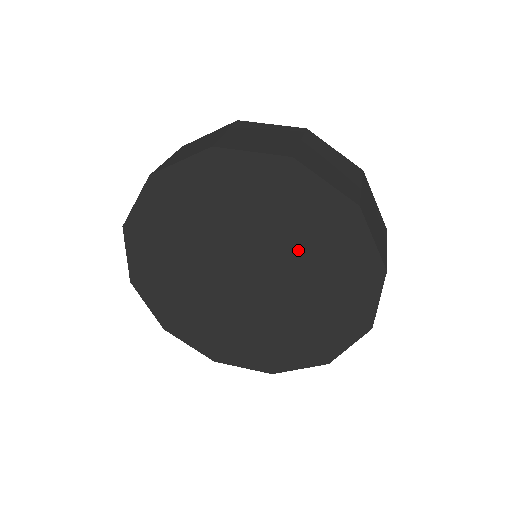
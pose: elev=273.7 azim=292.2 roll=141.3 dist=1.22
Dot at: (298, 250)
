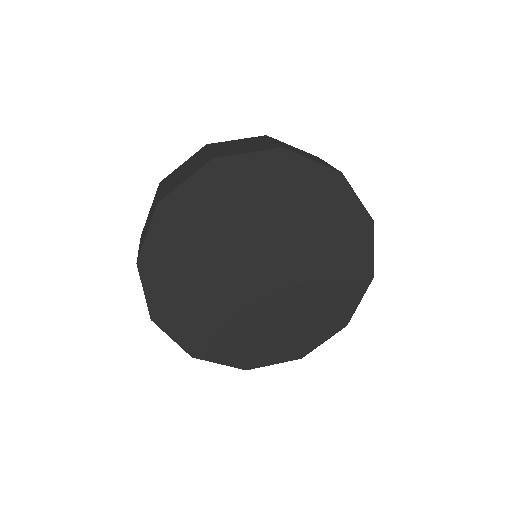
Dot at: (275, 216)
